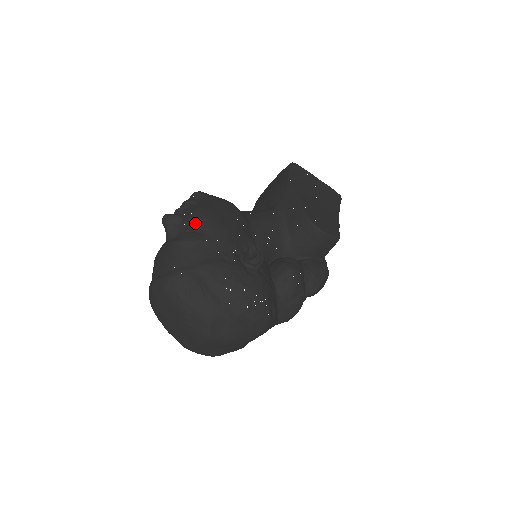
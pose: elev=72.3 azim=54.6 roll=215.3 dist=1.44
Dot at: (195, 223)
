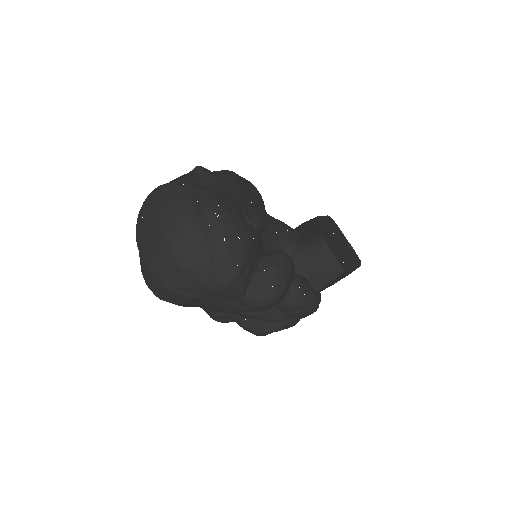
Dot at: (220, 173)
